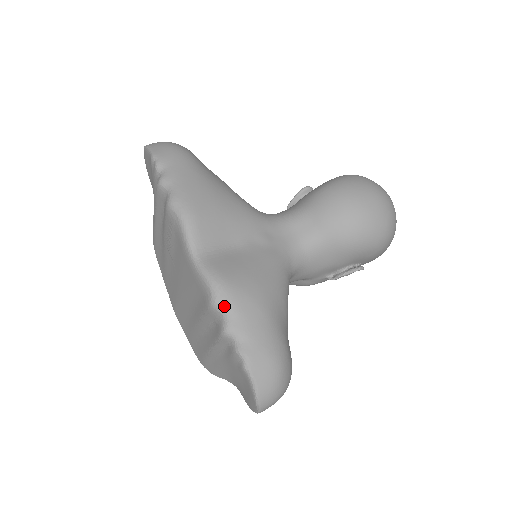
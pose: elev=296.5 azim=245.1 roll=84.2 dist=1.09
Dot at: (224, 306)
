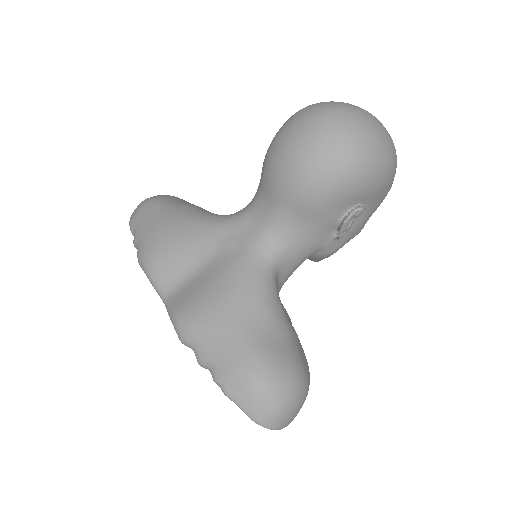
Dot at: (186, 341)
